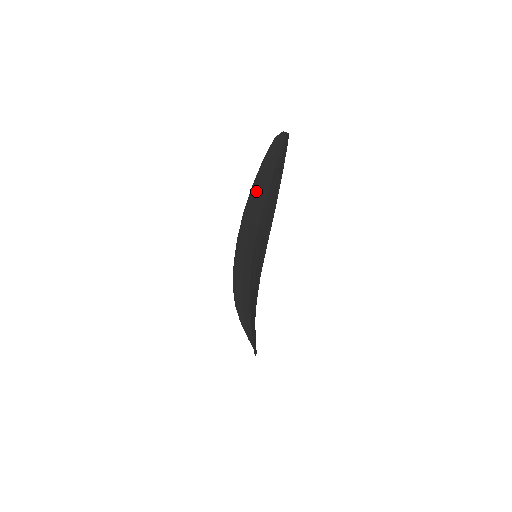
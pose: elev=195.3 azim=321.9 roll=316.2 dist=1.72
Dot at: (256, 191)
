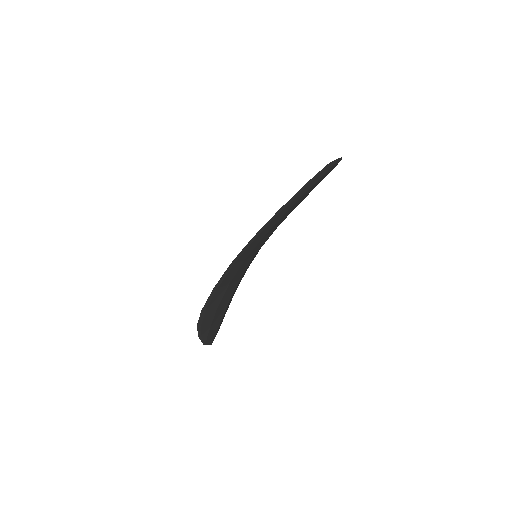
Dot at: occluded
